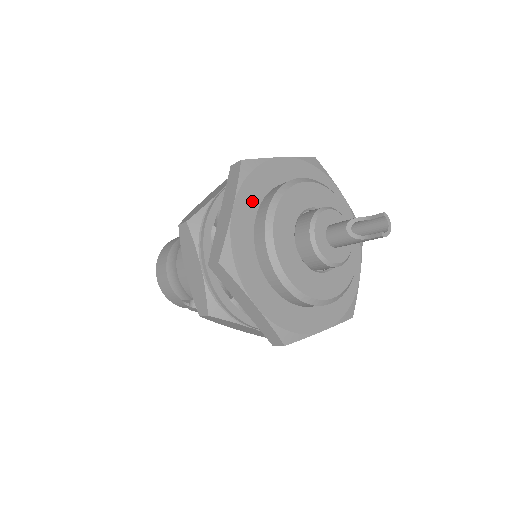
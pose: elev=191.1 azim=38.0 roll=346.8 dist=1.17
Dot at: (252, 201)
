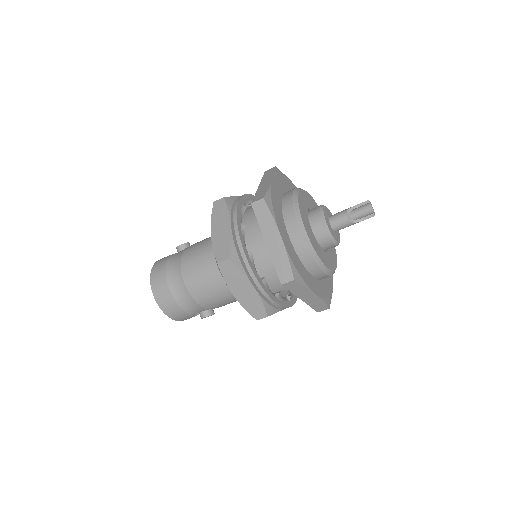
Dot at: (282, 225)
